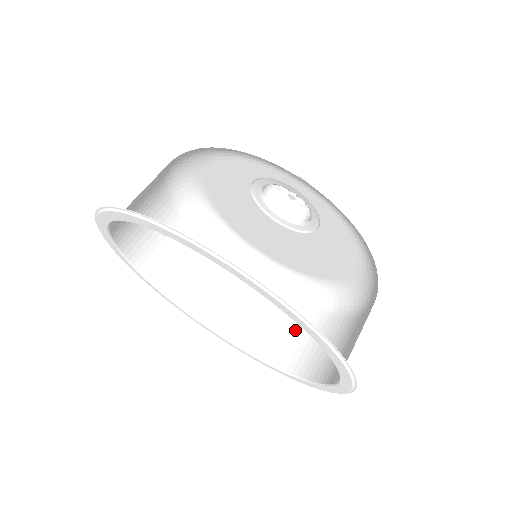
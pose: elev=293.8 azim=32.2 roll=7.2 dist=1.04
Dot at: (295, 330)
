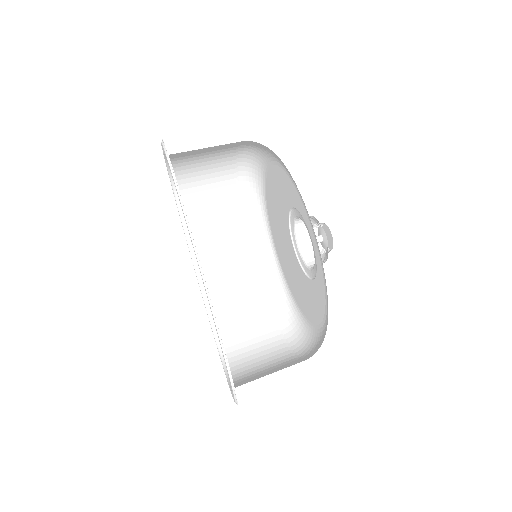
Dot at: (249, 318)
